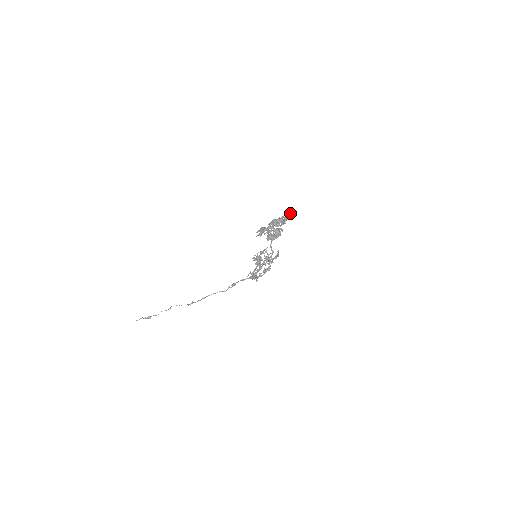
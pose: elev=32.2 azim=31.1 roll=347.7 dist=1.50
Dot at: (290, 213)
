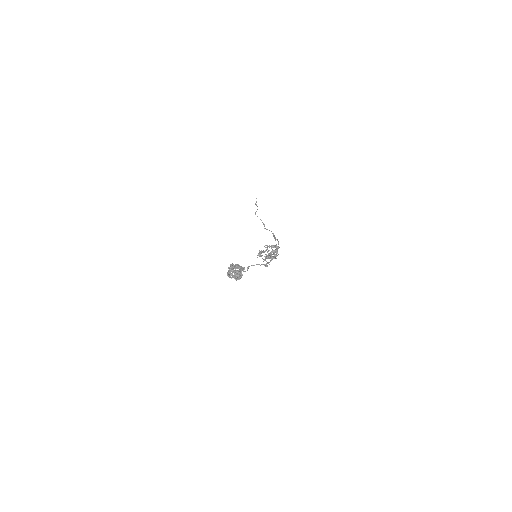
Dot at: (239, 272)
